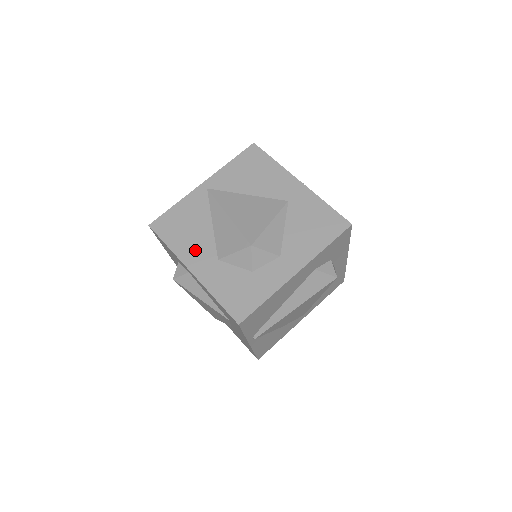
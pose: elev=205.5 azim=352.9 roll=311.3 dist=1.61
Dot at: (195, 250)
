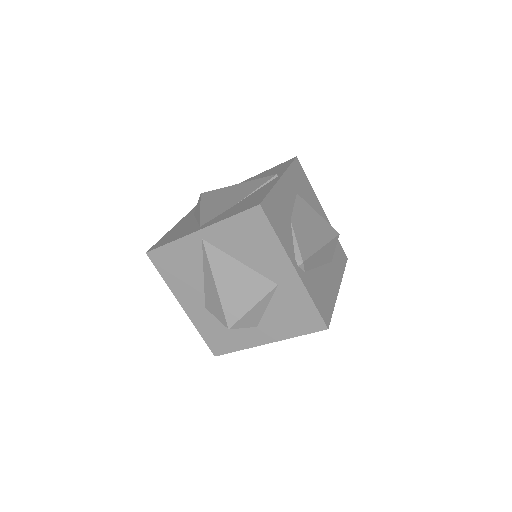
Dot at: (187, 292)
